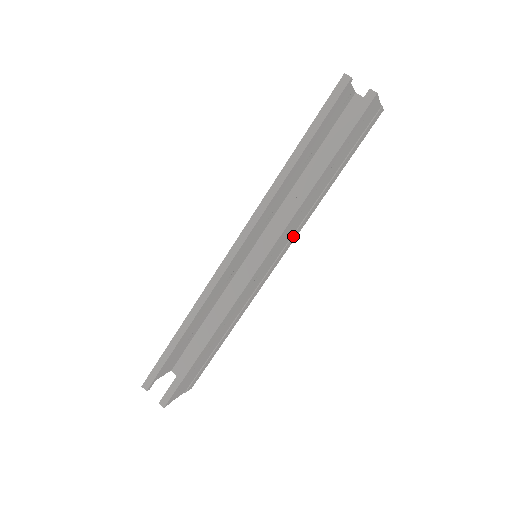
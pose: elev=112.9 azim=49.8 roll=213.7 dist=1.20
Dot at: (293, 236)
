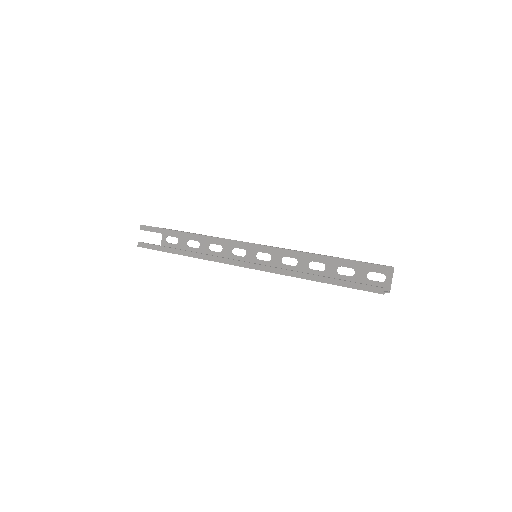
Dot at: occluded
